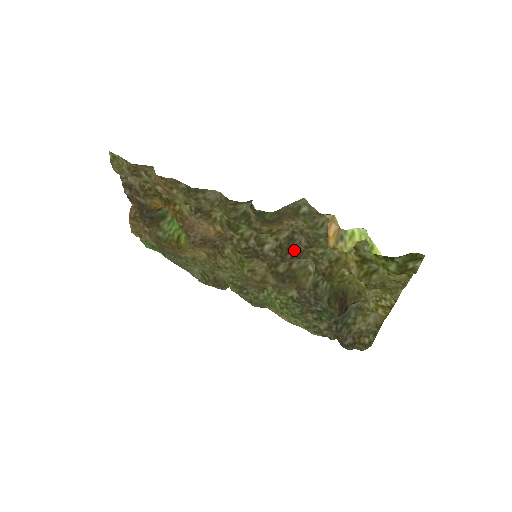
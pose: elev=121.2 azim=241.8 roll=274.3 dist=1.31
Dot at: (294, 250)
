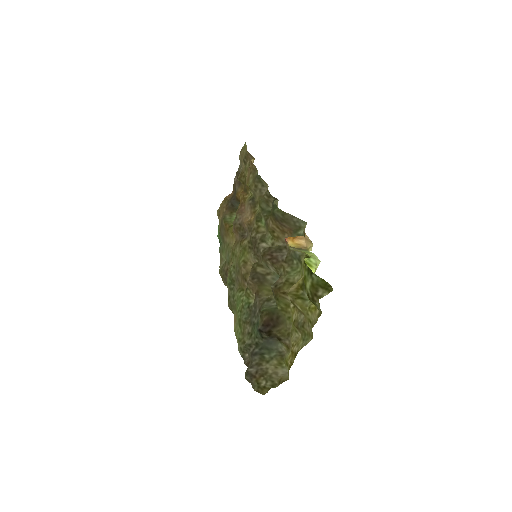
Dot at: (275, 256)
